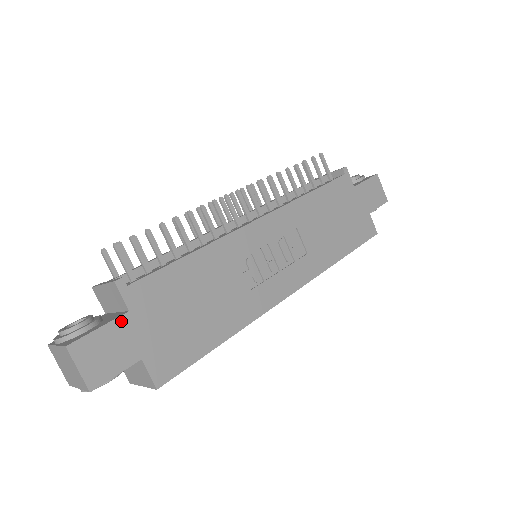
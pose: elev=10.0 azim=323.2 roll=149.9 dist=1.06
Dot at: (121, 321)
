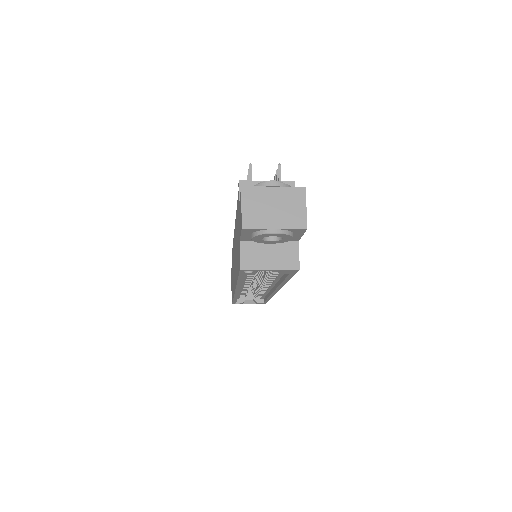
Dot at: occluded
